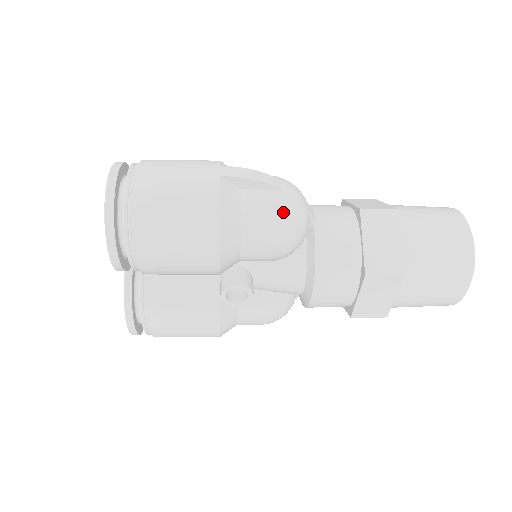
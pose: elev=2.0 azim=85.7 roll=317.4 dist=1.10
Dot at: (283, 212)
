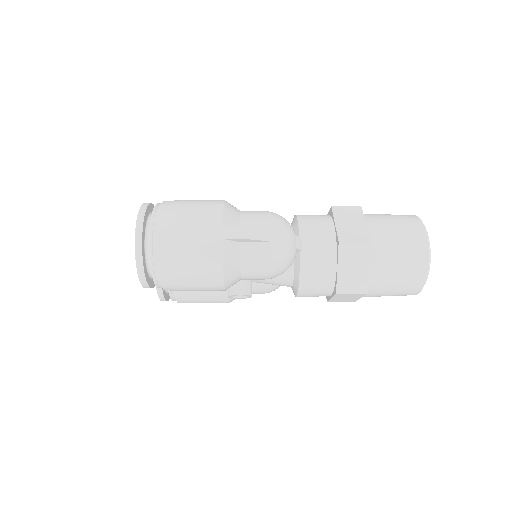
Dot at: (273, 260)
